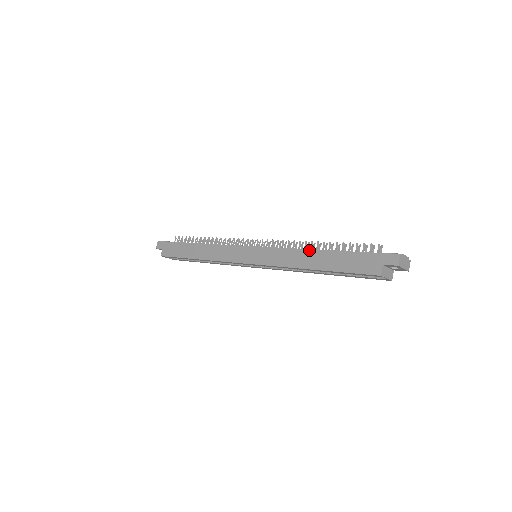
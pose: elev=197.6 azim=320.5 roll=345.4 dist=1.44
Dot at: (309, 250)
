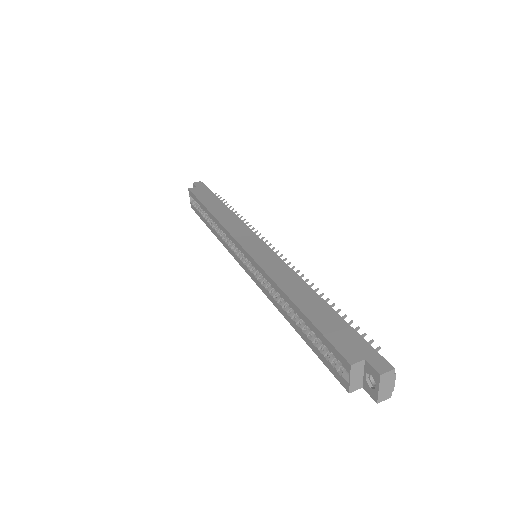
Dot at: (309, 287)
